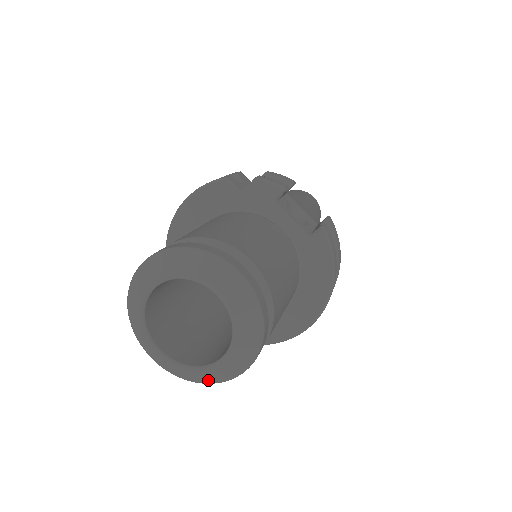
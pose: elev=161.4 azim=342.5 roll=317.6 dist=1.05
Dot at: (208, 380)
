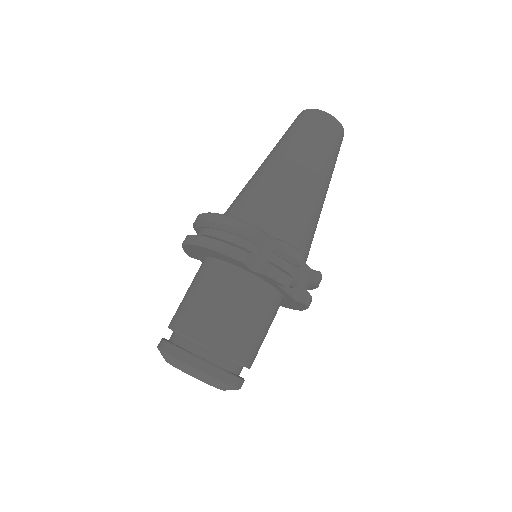
Dot at: occluded
